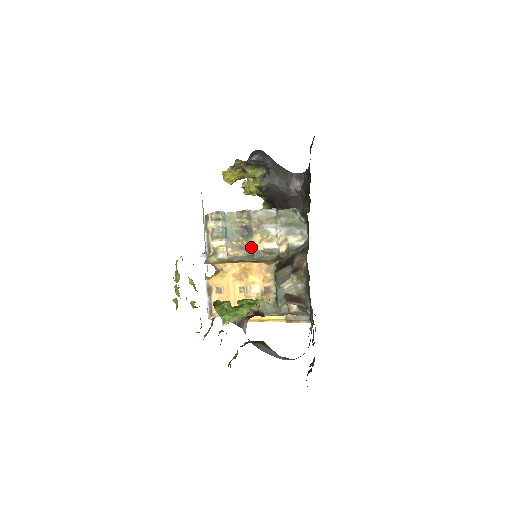
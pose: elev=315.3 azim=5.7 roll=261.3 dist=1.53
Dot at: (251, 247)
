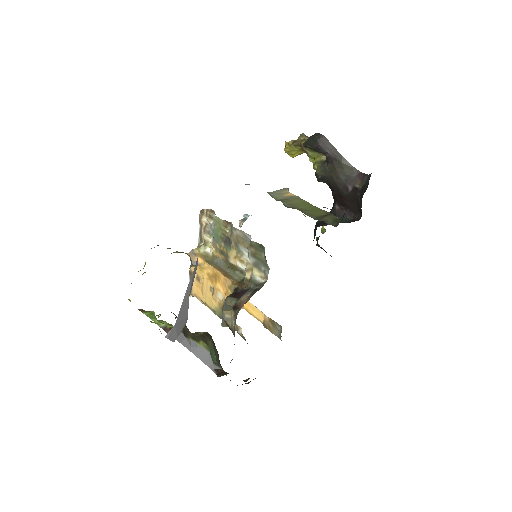
Dot at: (229, 257)
